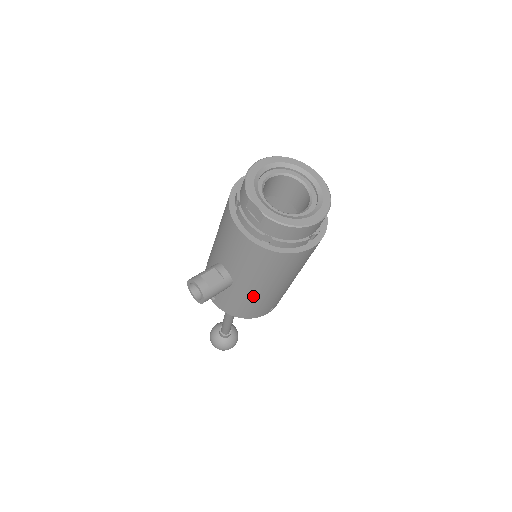
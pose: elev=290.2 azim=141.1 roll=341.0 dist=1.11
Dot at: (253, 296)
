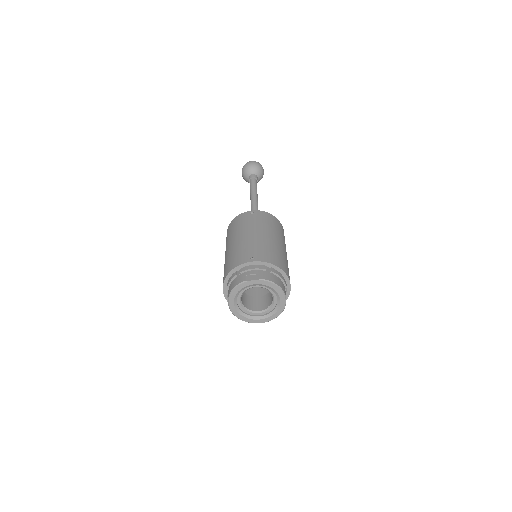
Dot at: occluded
